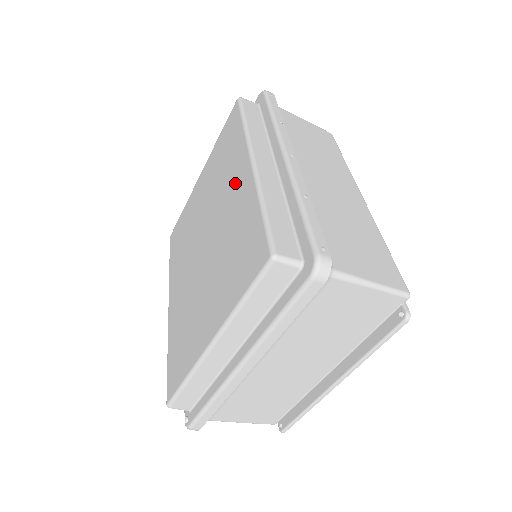
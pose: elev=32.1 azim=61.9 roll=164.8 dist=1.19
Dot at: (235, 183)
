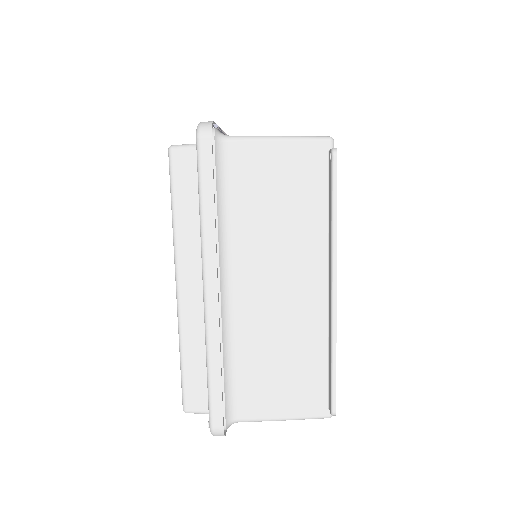
Dot at: occluded
